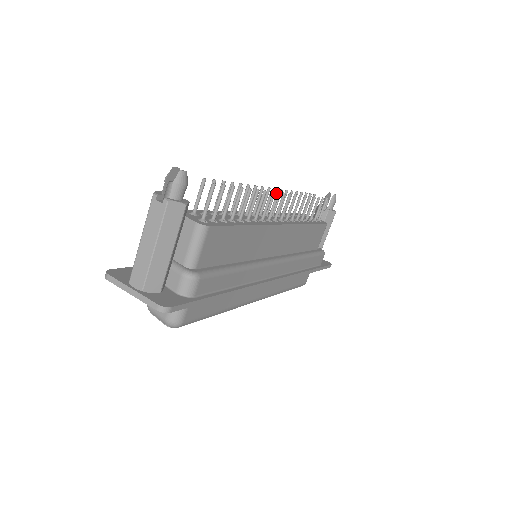
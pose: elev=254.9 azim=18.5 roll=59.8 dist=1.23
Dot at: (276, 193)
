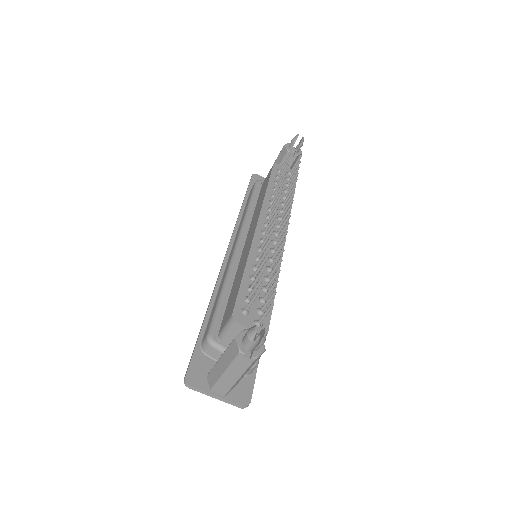
Dot at: (286, 224)
